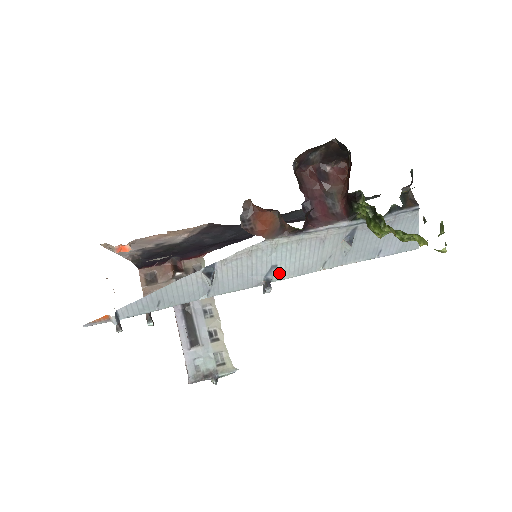
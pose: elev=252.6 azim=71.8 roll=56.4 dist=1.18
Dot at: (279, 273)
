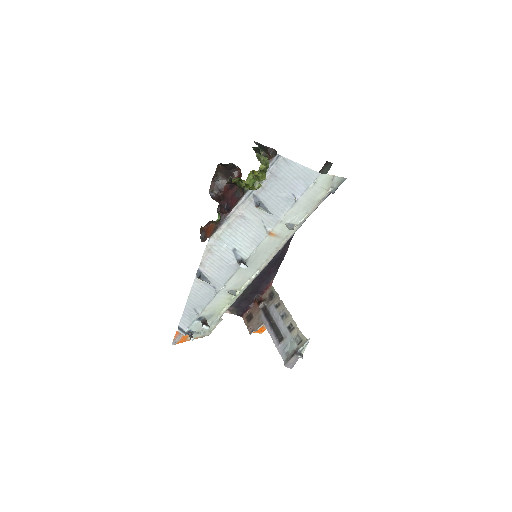
Dot at: (243, 252)
